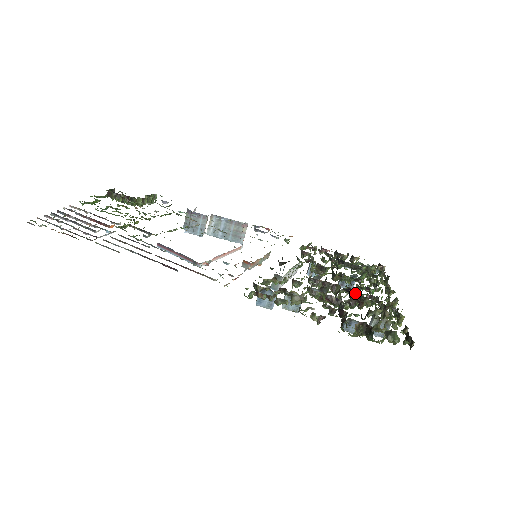
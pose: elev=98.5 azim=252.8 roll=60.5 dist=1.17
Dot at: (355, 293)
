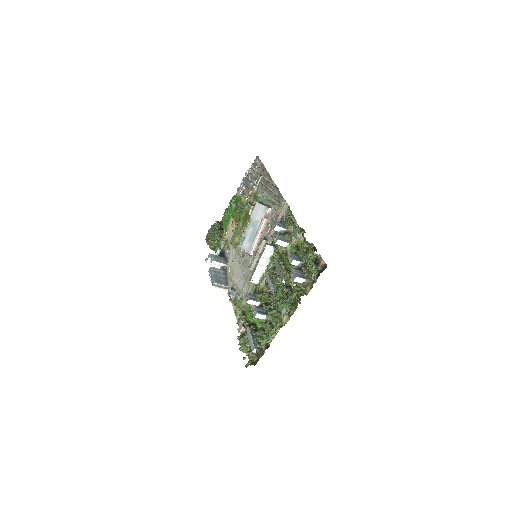
Dot at: occluded
